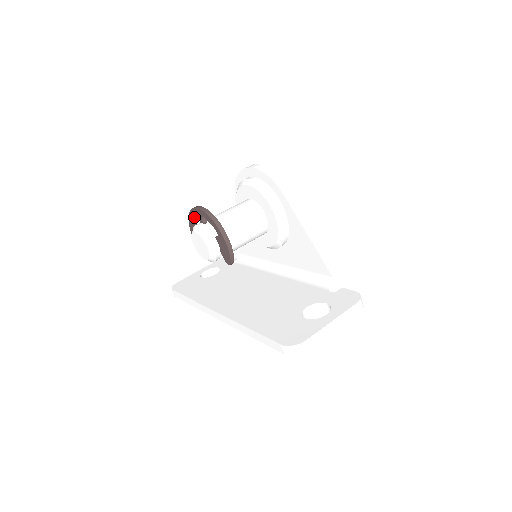
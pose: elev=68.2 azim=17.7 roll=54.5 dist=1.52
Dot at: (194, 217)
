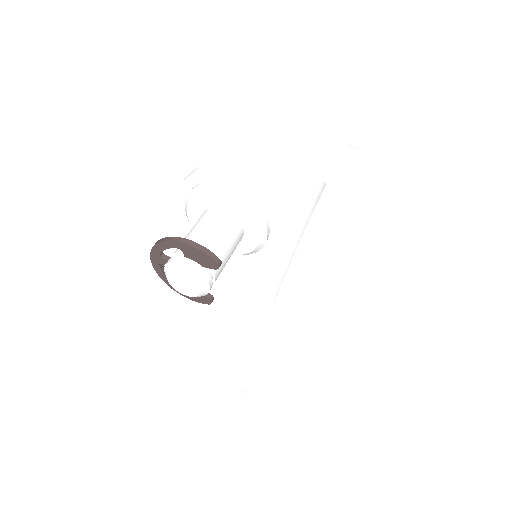
Dot at: (162, 271)
